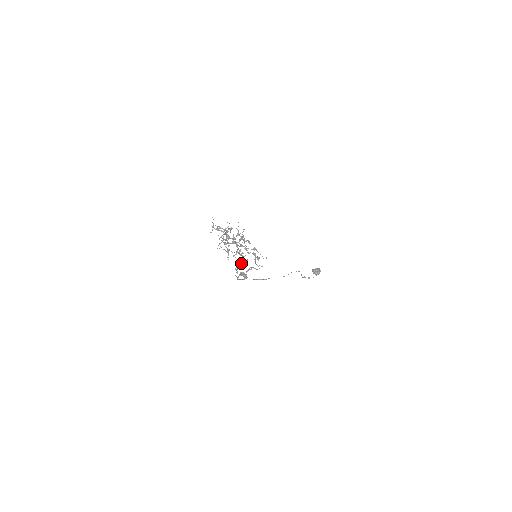
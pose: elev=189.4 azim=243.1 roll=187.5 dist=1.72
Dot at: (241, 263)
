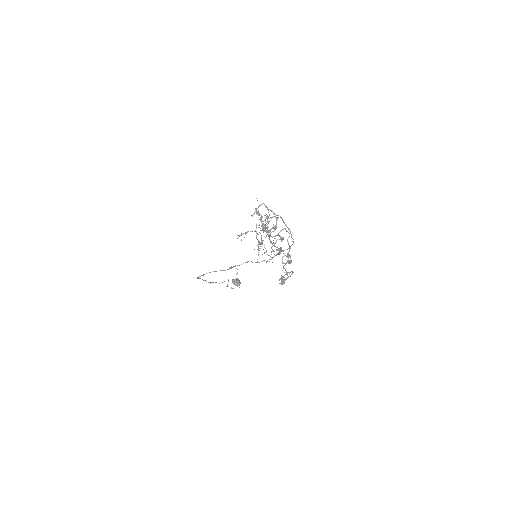
Dot at: occluded
